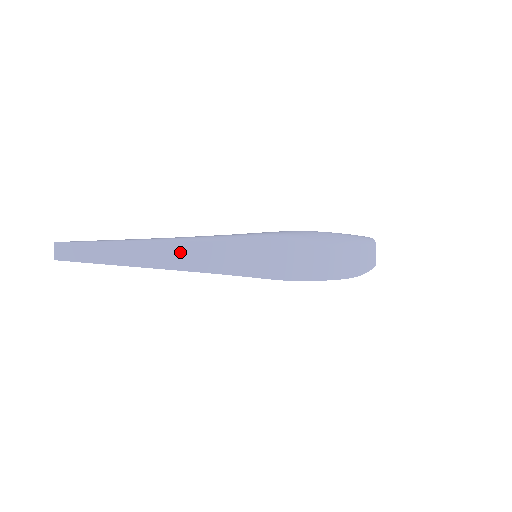
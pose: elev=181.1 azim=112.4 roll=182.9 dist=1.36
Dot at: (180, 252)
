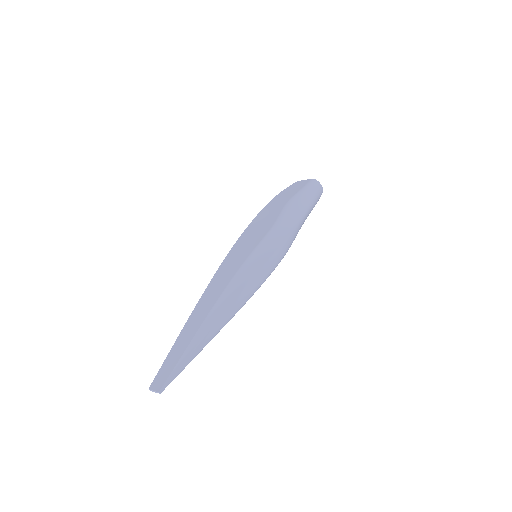
Dot at: occluded
